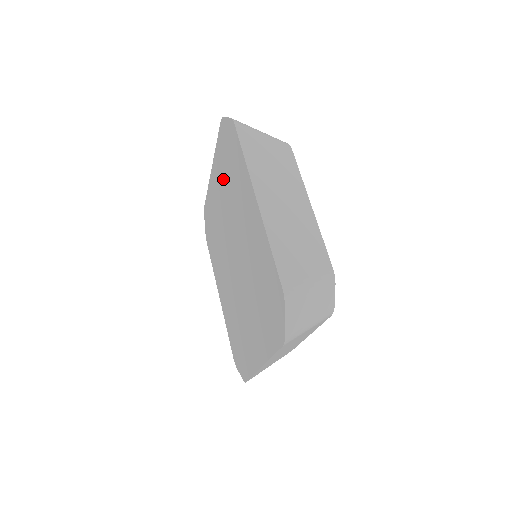
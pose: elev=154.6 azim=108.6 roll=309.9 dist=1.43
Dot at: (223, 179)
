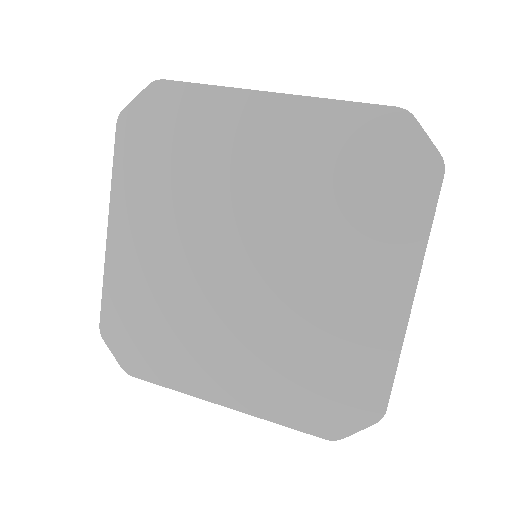
Dot at: (317, 162)
